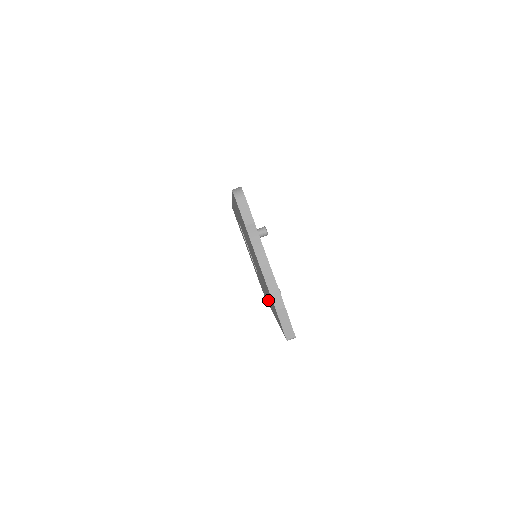
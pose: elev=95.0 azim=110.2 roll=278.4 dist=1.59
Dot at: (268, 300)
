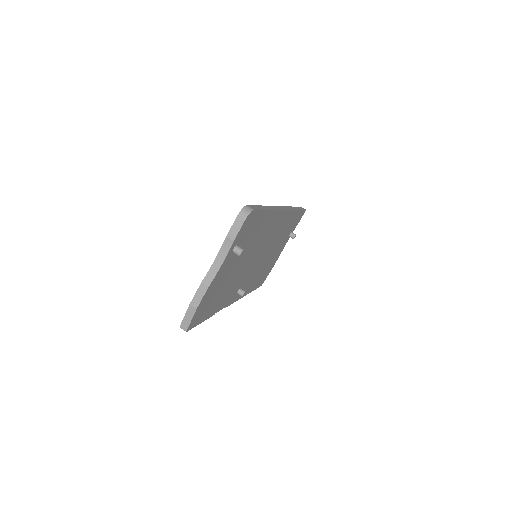
Dot at: occluded
